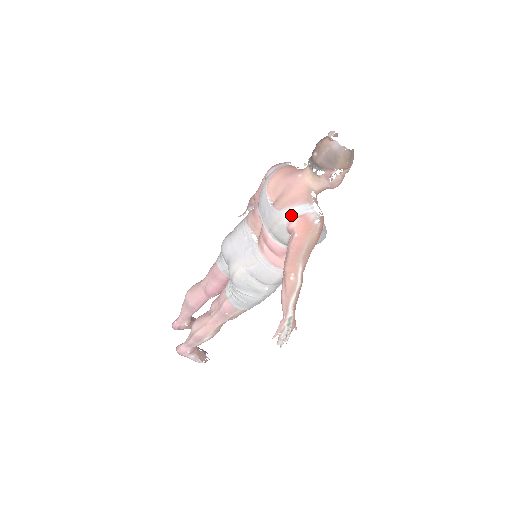
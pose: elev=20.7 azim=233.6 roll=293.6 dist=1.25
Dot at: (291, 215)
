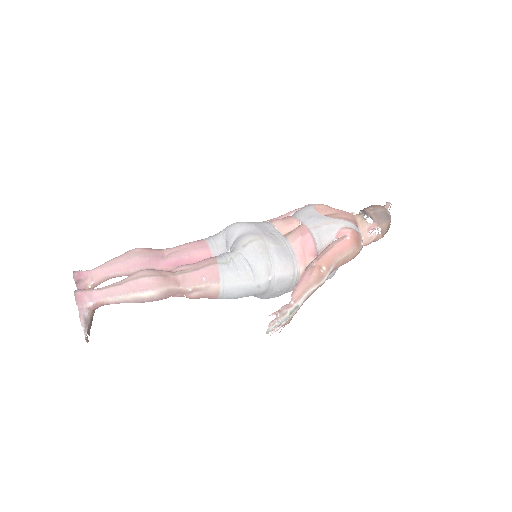
Dot at: (347, 225)
